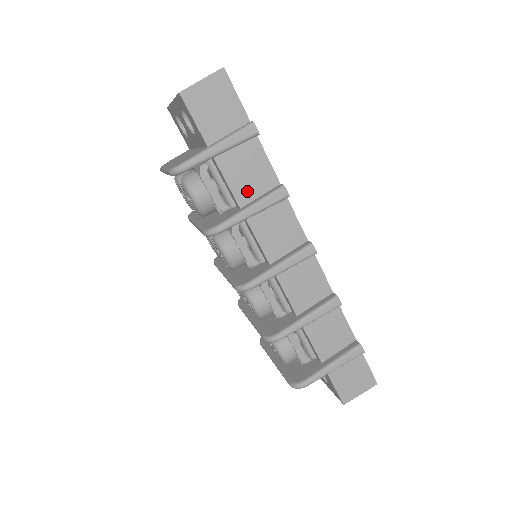
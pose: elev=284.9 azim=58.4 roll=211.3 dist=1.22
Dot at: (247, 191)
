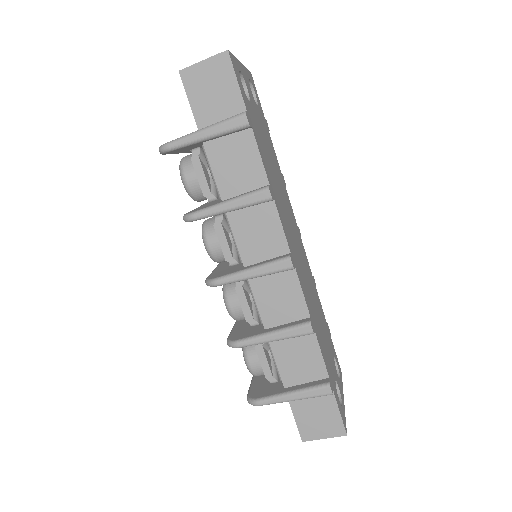
Dot at: (232, 184)
